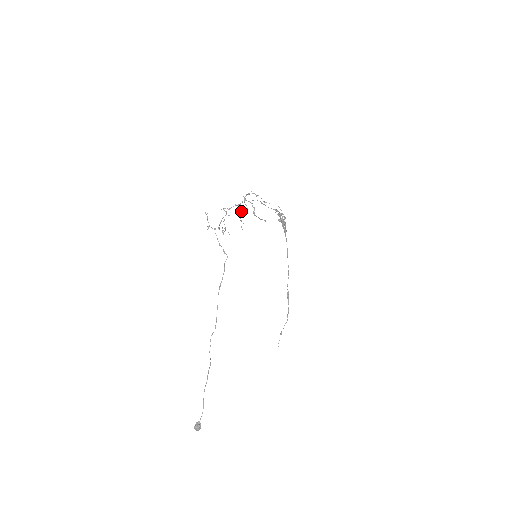
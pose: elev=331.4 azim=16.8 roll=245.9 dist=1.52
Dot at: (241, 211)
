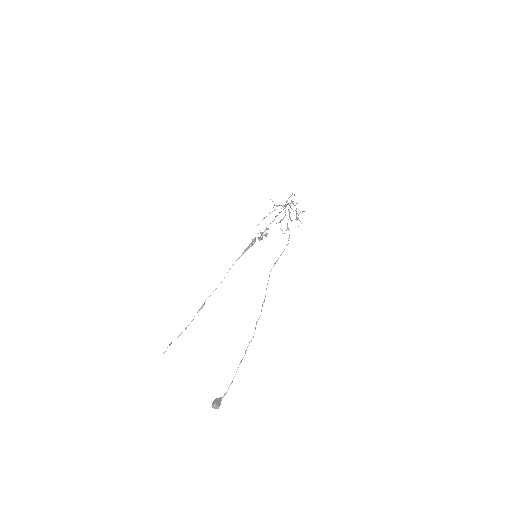
Dot at: occluded
